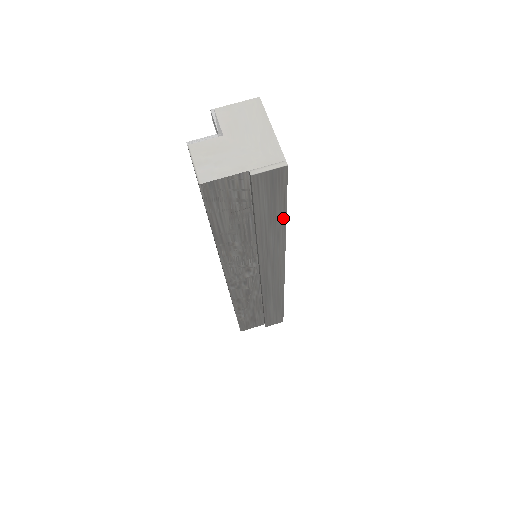
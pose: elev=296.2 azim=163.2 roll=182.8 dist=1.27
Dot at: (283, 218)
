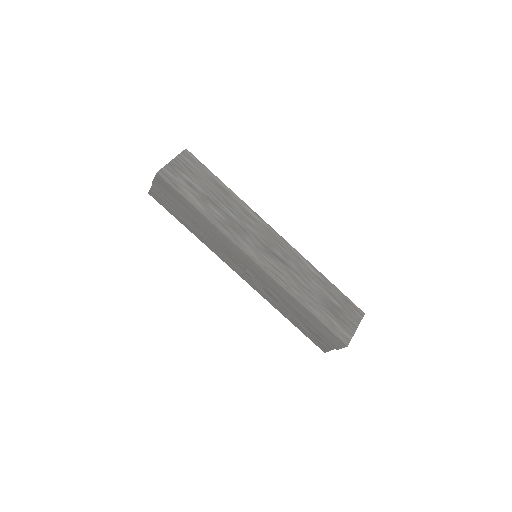
Dot at: (194, 208)
